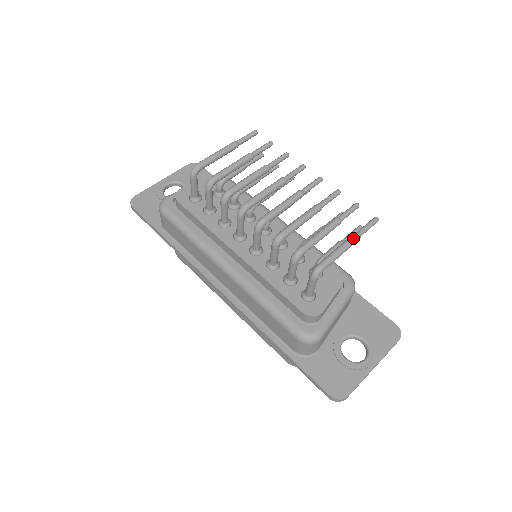
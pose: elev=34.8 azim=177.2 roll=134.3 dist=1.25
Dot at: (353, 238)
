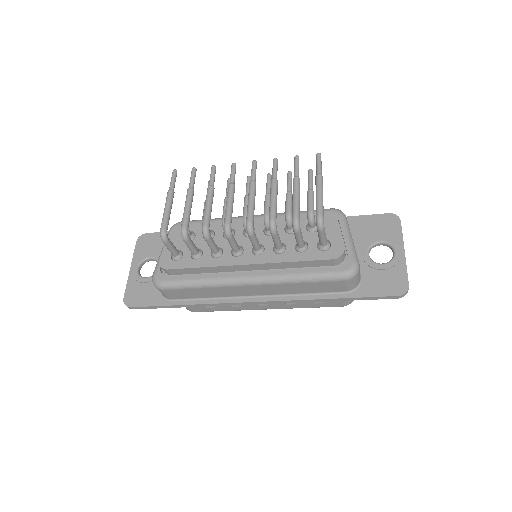
Dot at: (319, 180)
